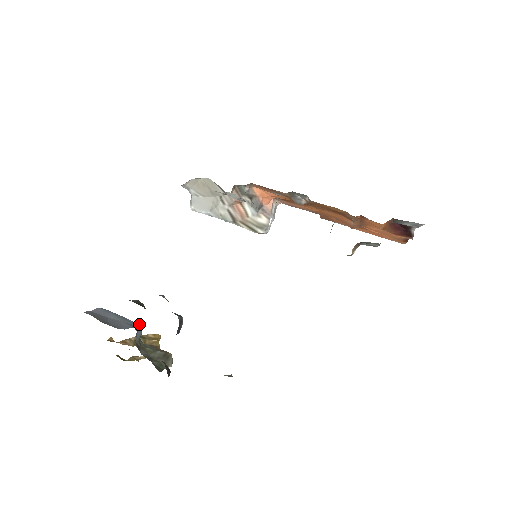
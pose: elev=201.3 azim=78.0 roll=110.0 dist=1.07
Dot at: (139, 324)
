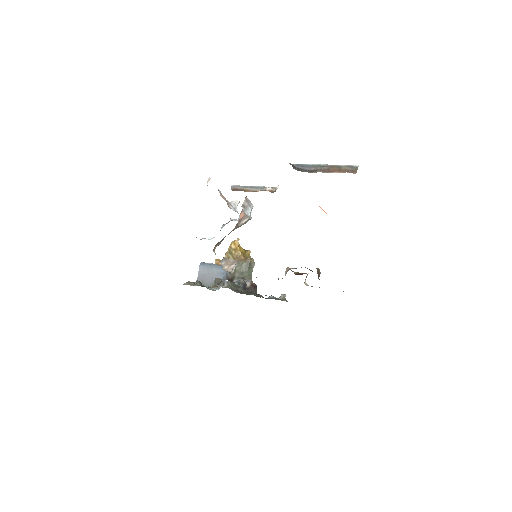
Dot at: occluded
